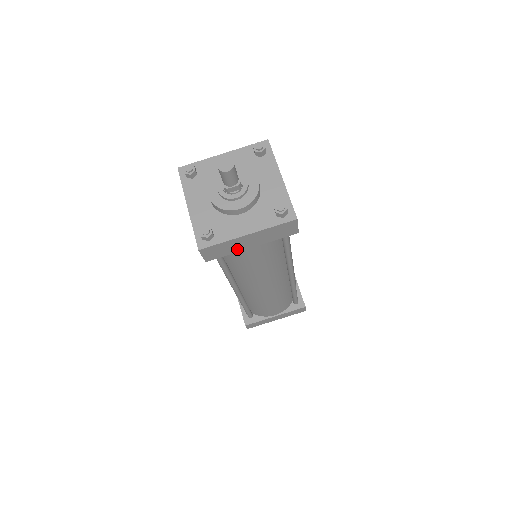
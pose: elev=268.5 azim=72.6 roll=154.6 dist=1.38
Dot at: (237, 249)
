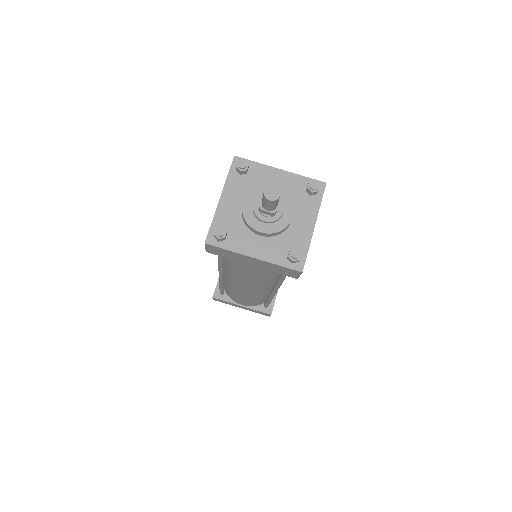
Dot at: (238, 259)
